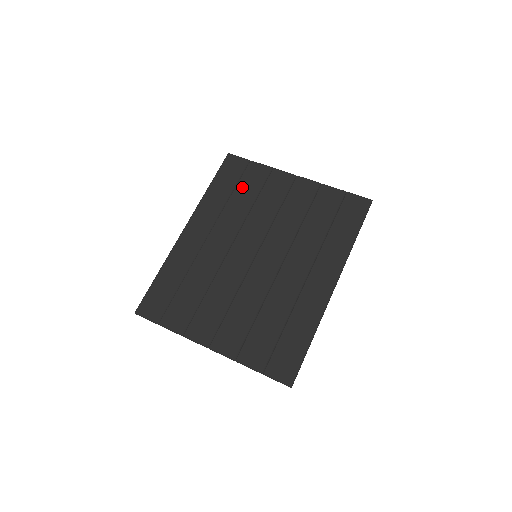
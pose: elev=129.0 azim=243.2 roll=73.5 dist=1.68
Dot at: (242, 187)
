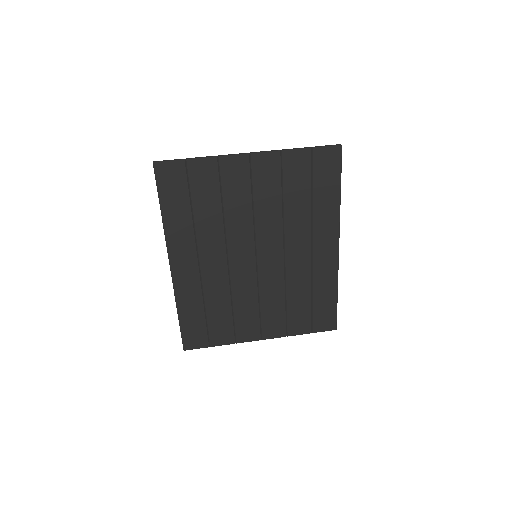
Dot at: (199, 197)
